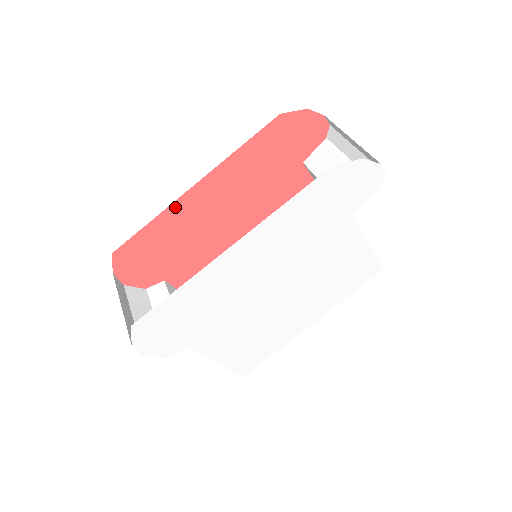
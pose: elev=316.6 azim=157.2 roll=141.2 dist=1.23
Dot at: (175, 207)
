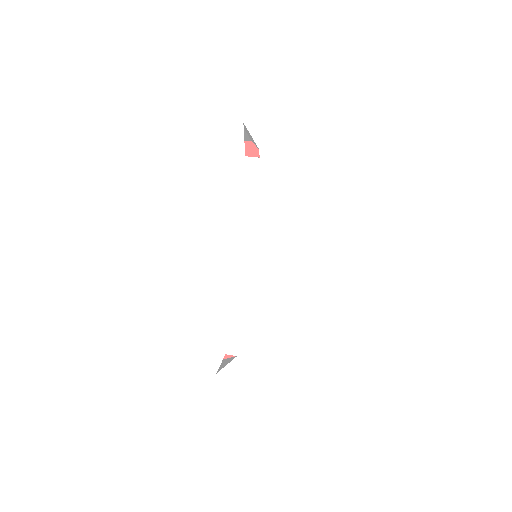
Dot at: occluded
